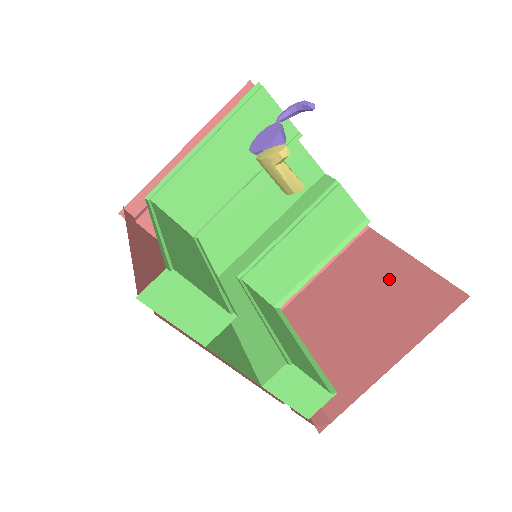
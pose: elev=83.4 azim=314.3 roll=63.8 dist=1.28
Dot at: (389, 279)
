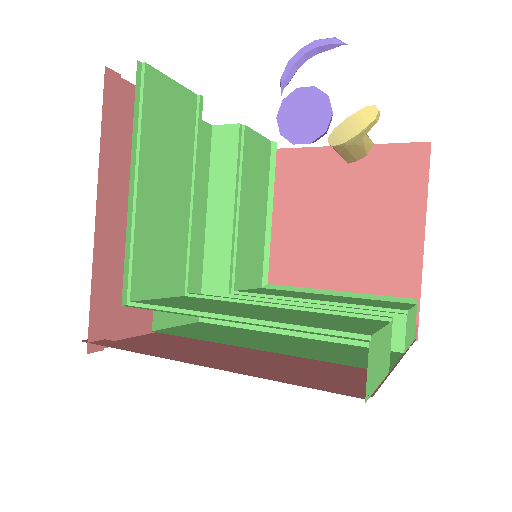
Dot at: (340, 179)
